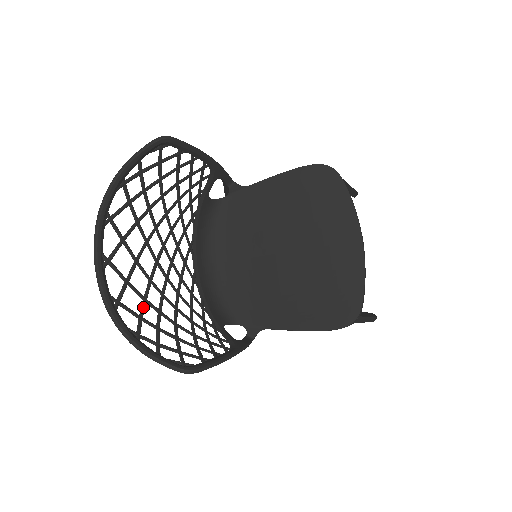
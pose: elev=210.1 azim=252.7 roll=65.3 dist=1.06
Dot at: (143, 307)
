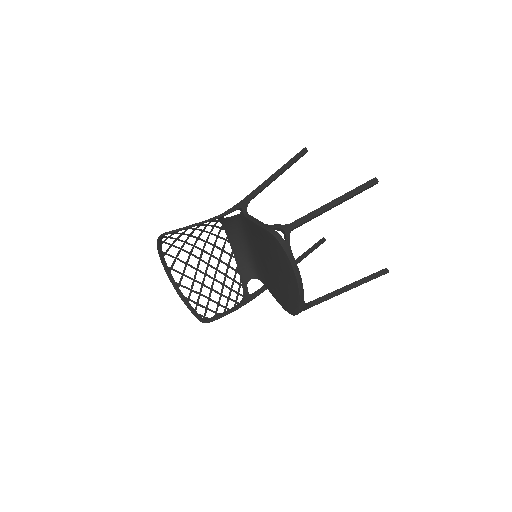
Dot at: (192, 284)
